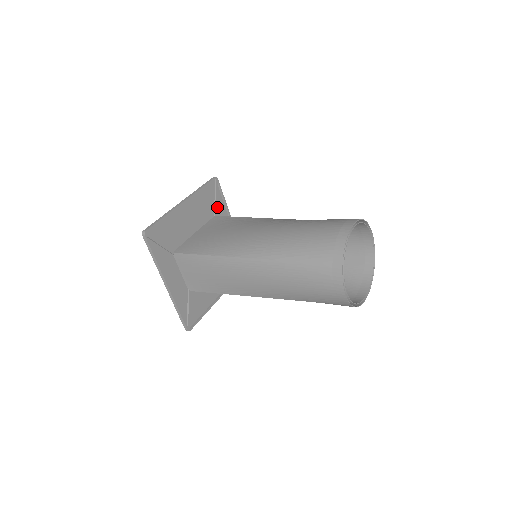
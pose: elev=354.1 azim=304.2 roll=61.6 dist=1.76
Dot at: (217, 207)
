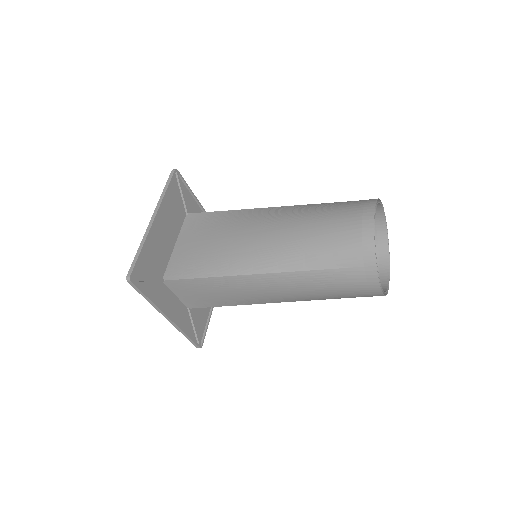
Dot at: (186, 202)
